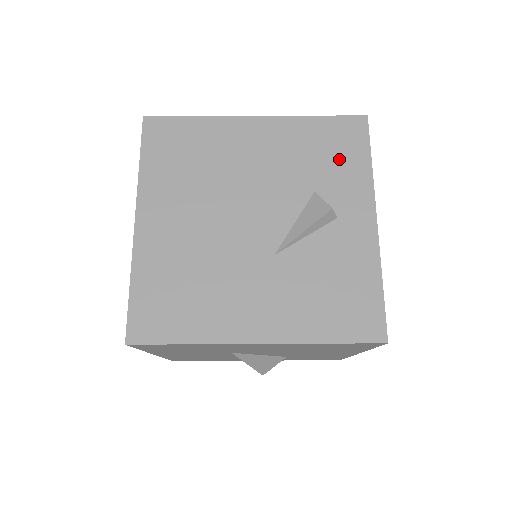
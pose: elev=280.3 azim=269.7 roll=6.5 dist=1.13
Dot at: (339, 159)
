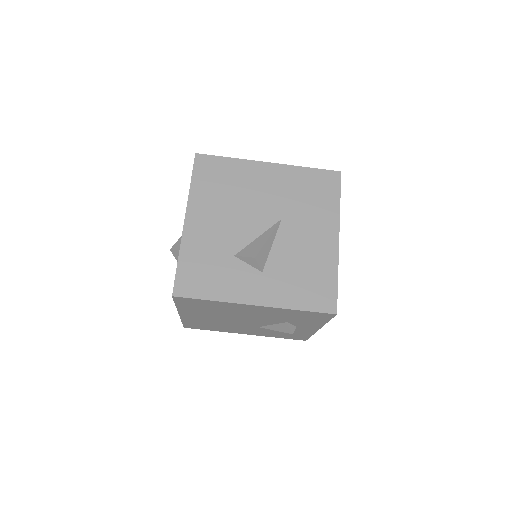
Dot at: (307, 319)
